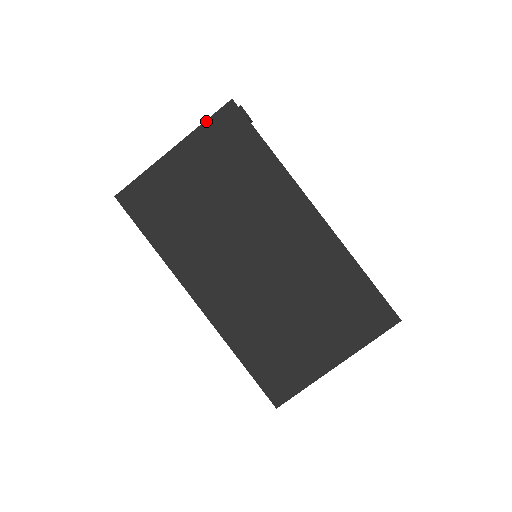
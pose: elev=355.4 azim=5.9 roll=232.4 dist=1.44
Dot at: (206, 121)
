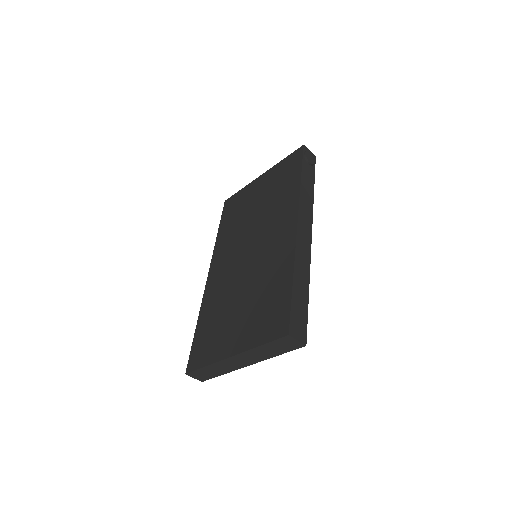
Dot at: (284, 159)
